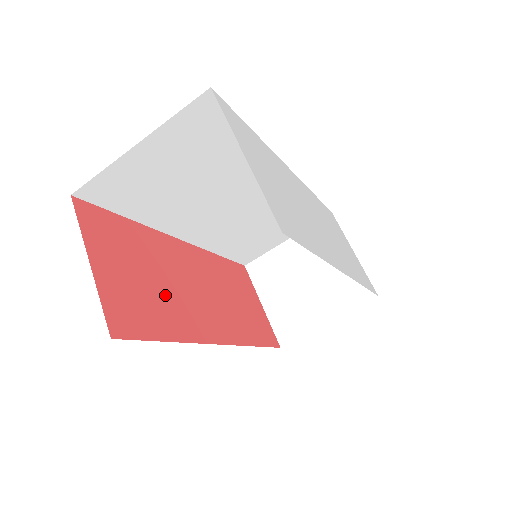
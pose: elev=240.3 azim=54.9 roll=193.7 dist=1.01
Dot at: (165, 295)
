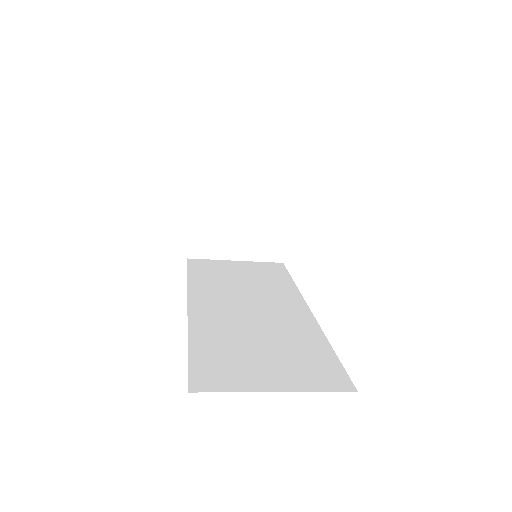
Dot at: occluded
